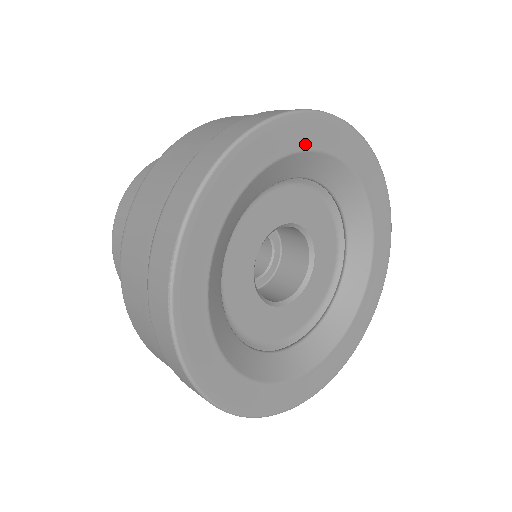
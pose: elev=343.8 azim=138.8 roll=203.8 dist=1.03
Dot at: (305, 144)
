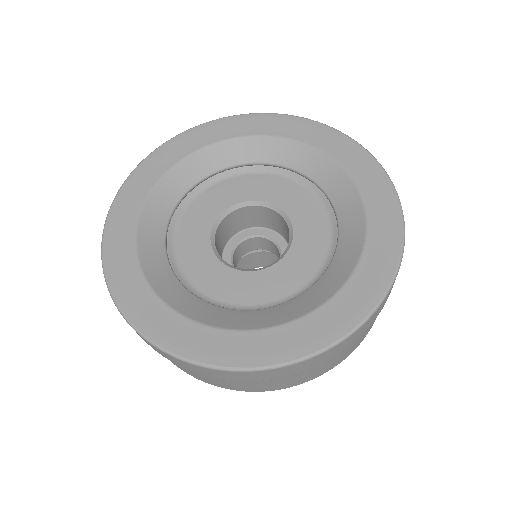
Dot at: (213, 139)
